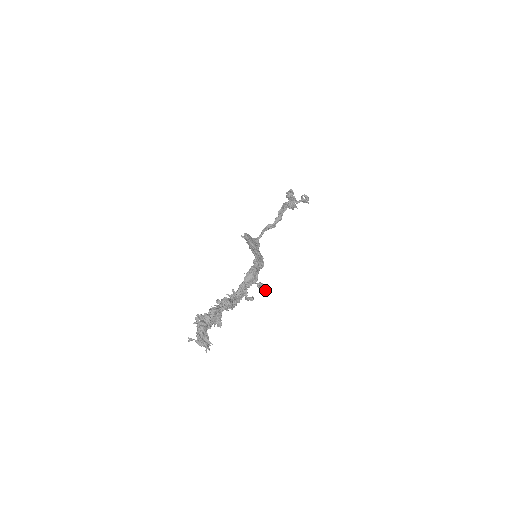
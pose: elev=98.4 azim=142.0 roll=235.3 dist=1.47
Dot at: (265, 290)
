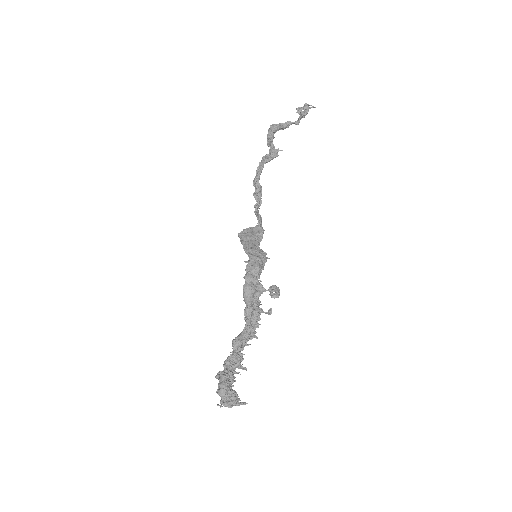
Dot at: (276, 295)
